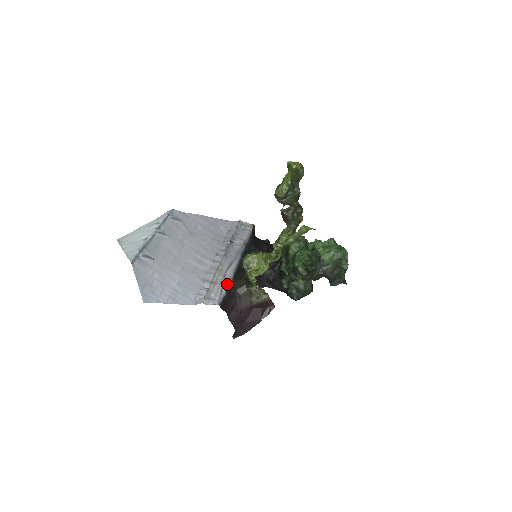
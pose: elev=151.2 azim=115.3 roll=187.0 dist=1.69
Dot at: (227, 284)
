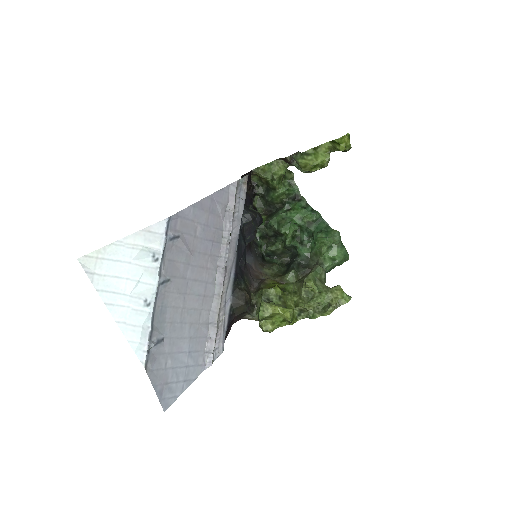
Dot at: (228, 313)
